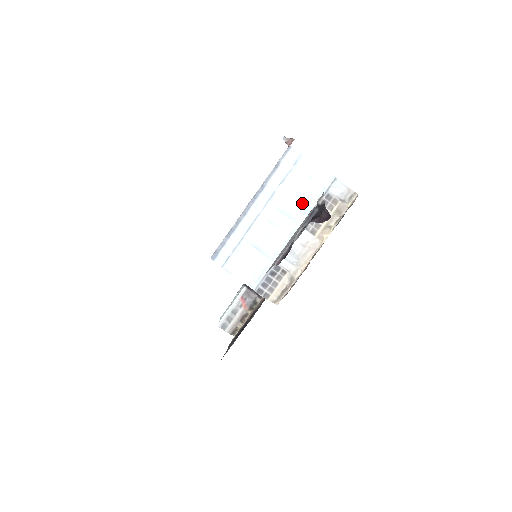
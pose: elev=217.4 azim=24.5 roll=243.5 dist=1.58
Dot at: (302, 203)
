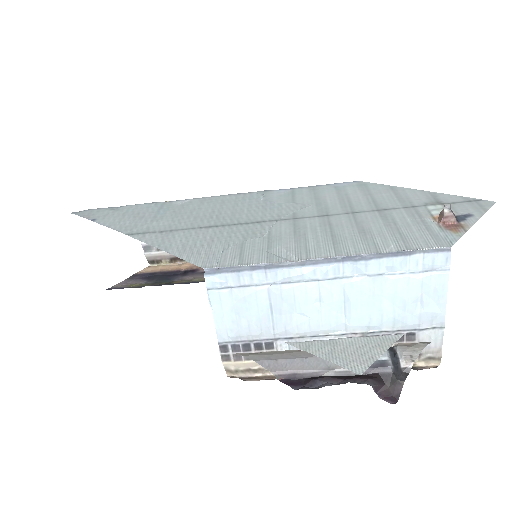
Dot at: (378, 316)
